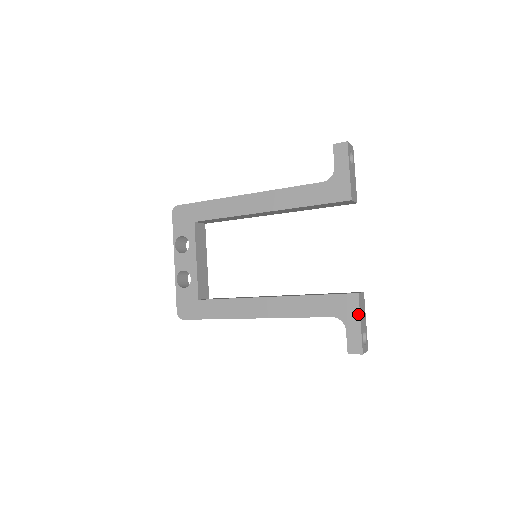
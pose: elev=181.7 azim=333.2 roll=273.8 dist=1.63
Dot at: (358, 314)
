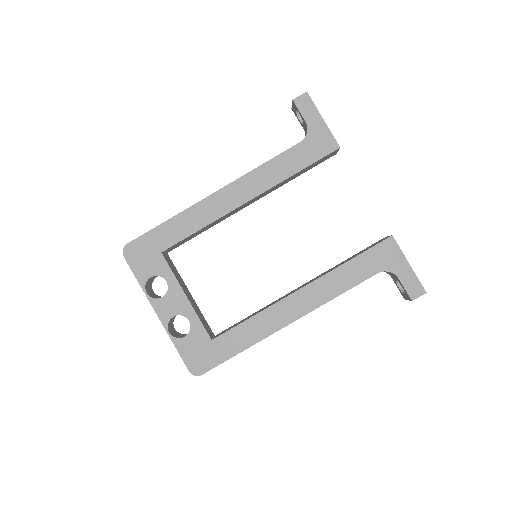
Dot at: (402, 256)
